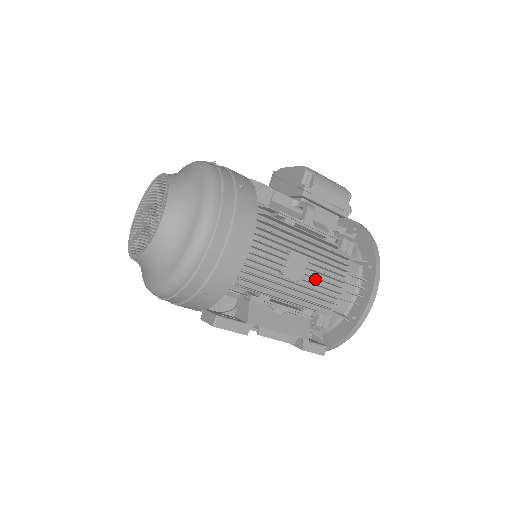
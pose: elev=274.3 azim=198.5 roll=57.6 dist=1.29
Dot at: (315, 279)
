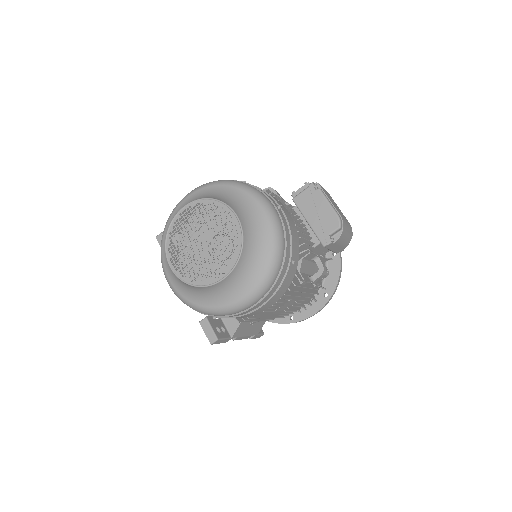
Dot at: occluded
